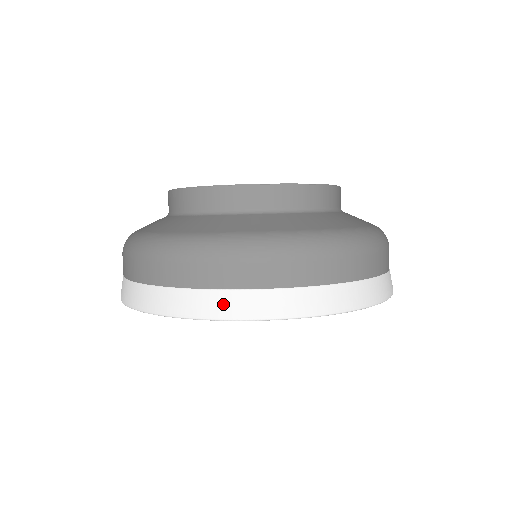
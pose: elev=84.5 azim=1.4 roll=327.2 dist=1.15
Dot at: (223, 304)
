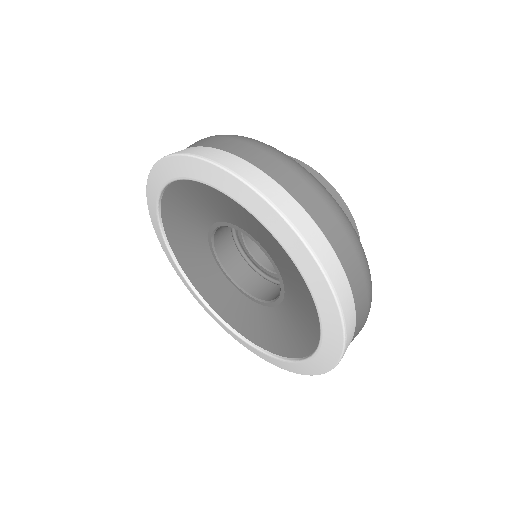
Dot at: (200, 150)
